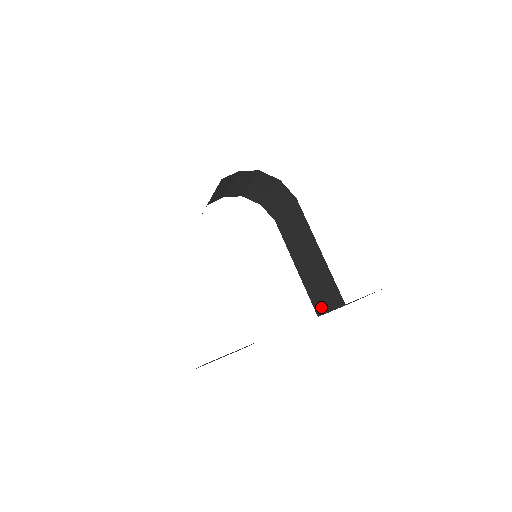
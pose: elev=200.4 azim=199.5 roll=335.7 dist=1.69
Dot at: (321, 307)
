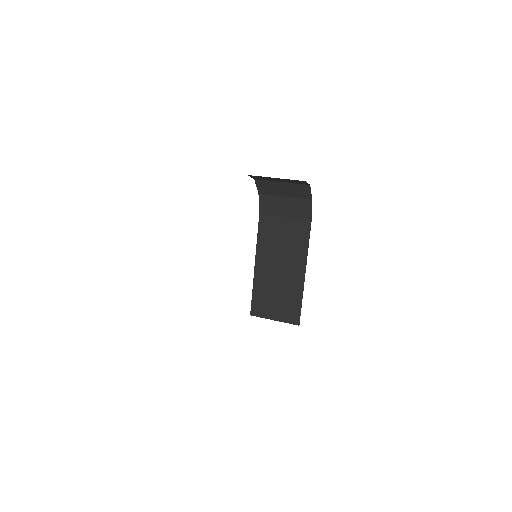
Dot at: (263, 311)
